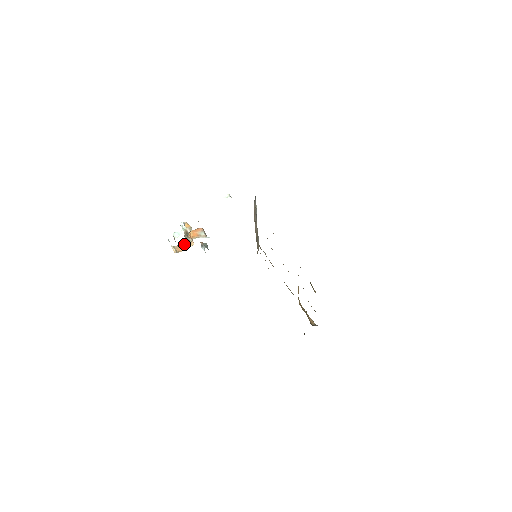
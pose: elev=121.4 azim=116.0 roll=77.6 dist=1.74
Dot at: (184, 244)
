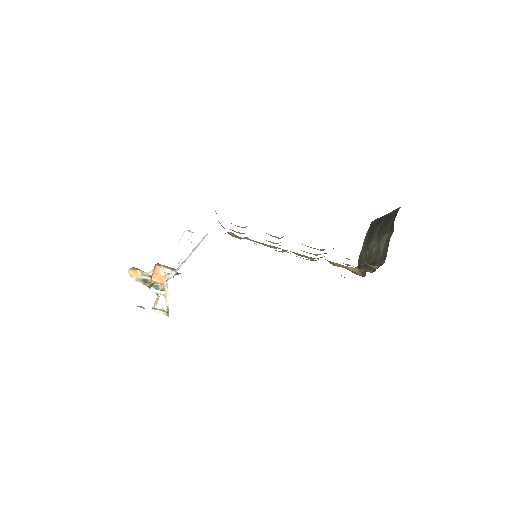
Dot at: occluded
